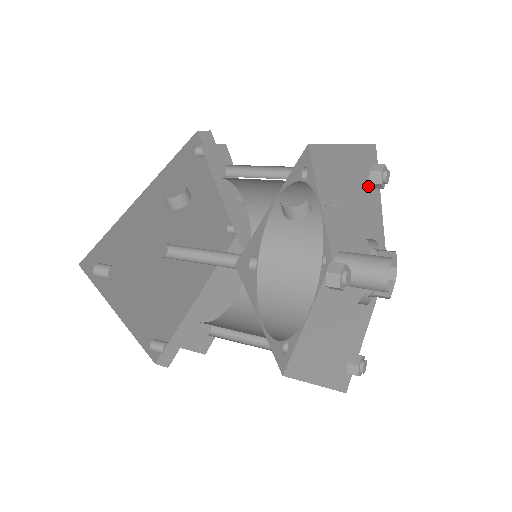
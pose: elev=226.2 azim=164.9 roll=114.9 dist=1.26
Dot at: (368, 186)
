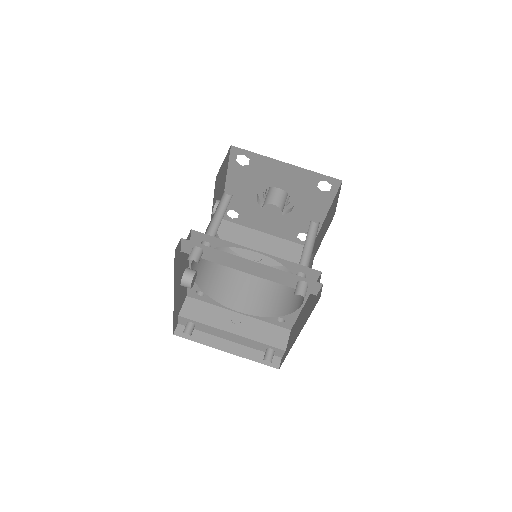
Dot at: (245, 232)
